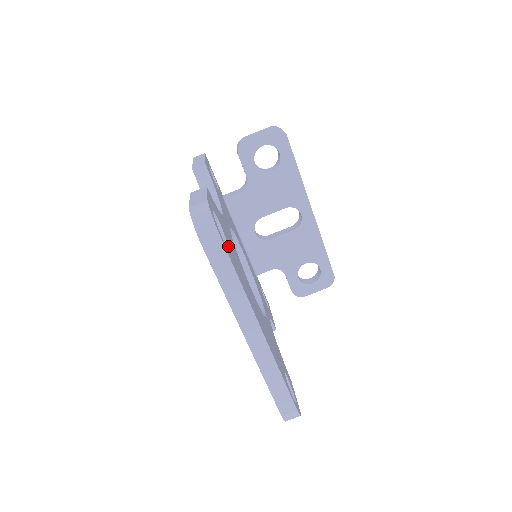
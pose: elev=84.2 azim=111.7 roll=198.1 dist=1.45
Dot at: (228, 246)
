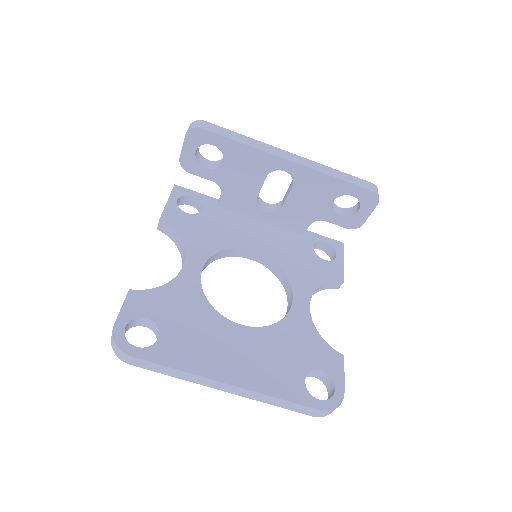
Dot at: (161, 336)
